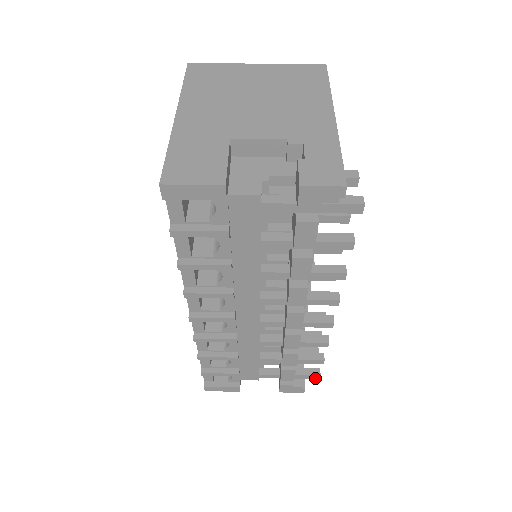
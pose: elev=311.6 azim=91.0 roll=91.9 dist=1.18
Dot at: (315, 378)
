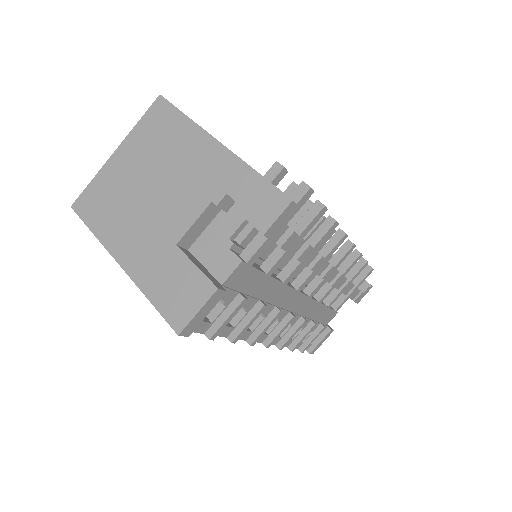
Dot at: (370, 273)
